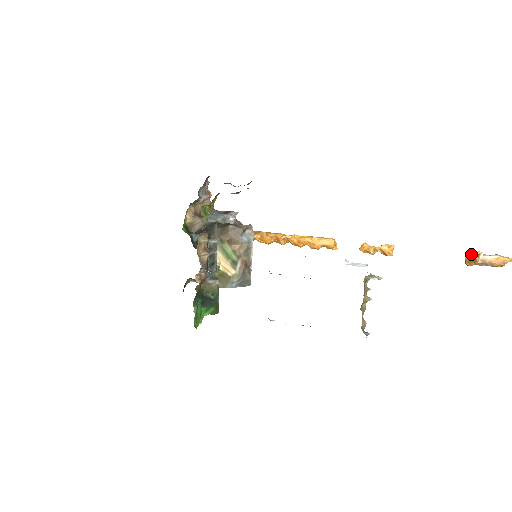
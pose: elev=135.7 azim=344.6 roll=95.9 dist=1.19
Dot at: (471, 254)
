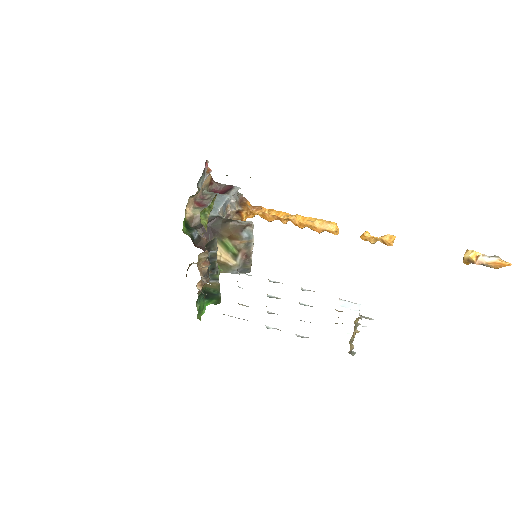
Dot at: (470, 256)
